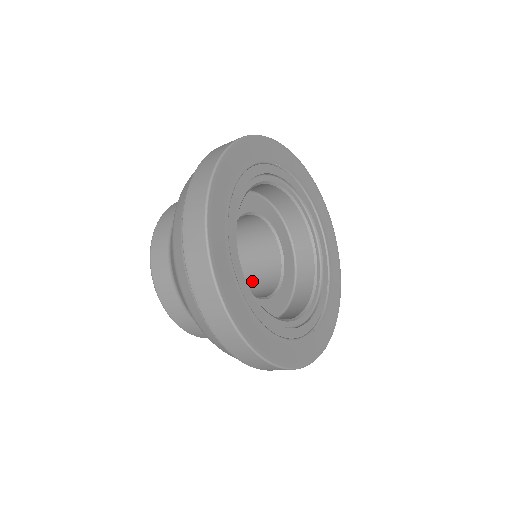
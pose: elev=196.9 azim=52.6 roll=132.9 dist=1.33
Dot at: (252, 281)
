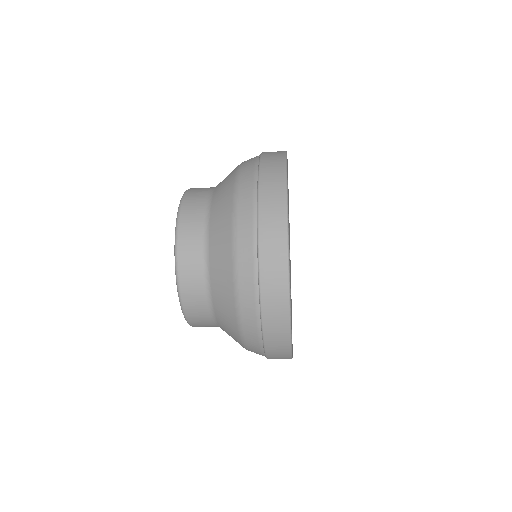
Dot at: occluded
